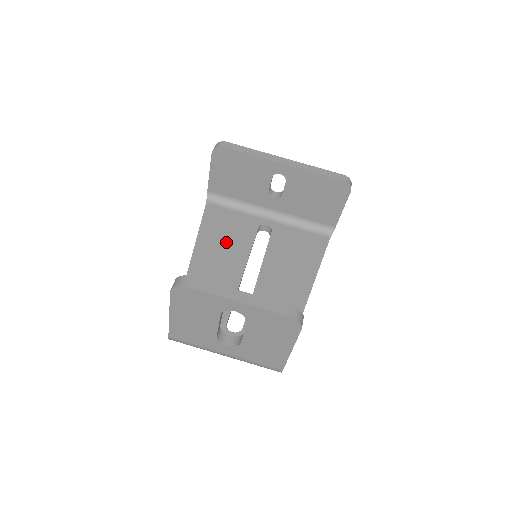
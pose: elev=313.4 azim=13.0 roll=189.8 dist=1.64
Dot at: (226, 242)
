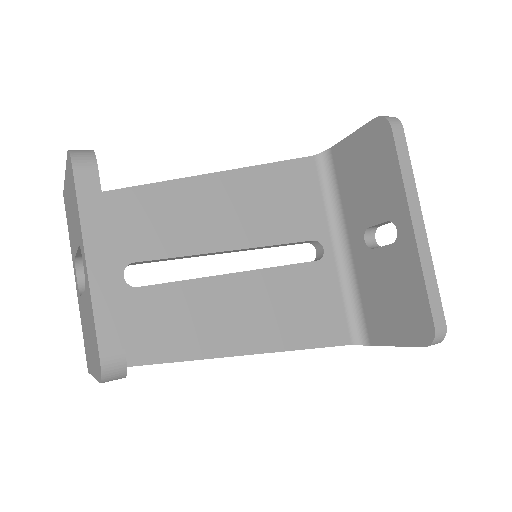
Dot at: (265, 207)
